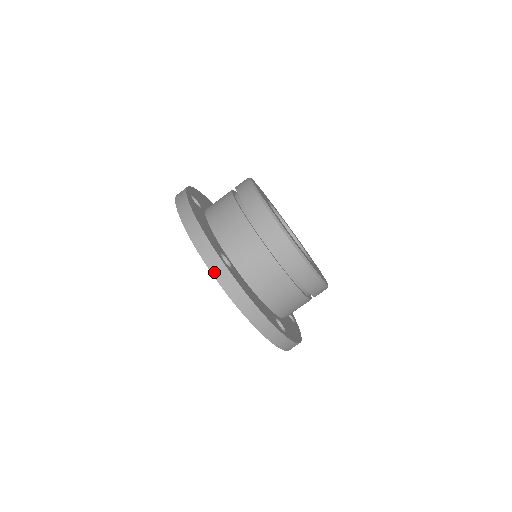
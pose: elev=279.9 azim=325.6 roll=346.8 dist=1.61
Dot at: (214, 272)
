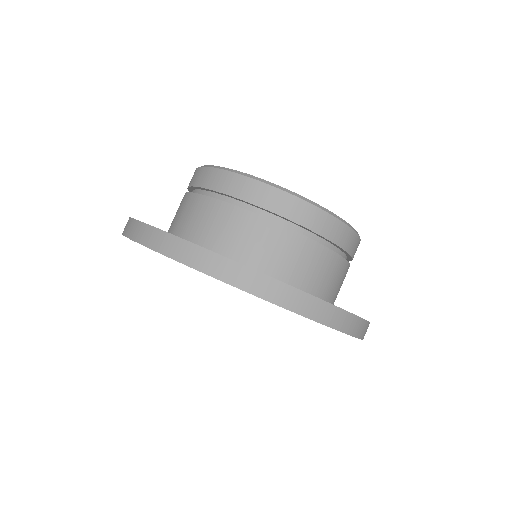
Dot at: (276, 300)
